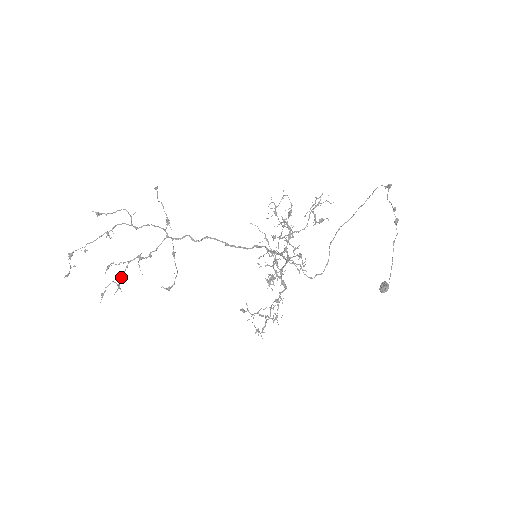
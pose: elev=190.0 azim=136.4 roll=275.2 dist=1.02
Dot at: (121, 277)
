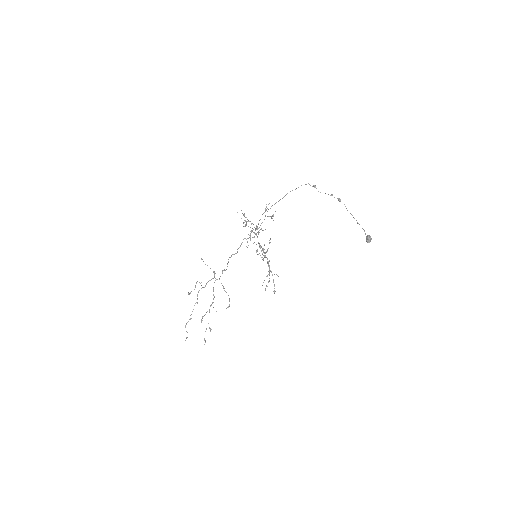
Dot at: occluded
